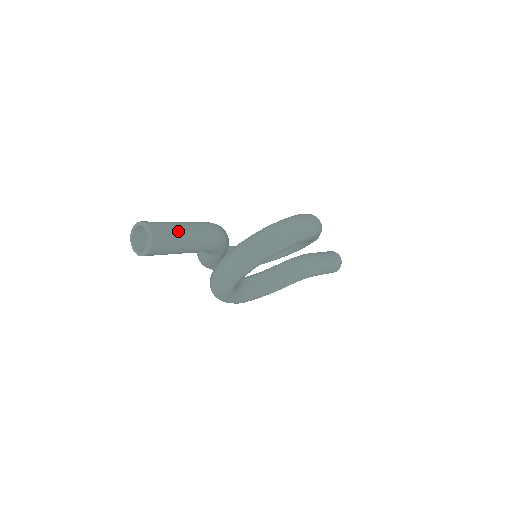
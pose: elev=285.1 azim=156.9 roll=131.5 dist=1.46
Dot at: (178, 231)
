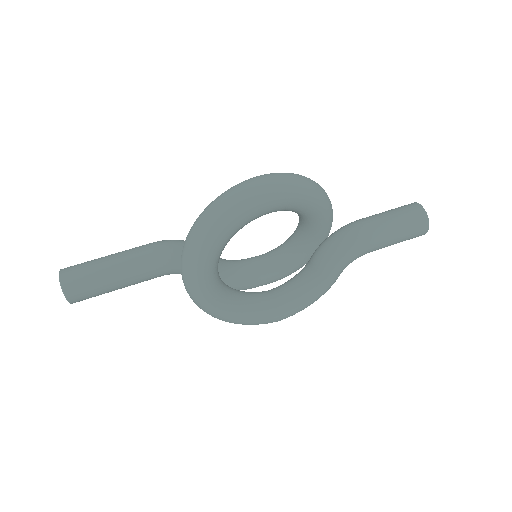
Dot at: (97, 265)
